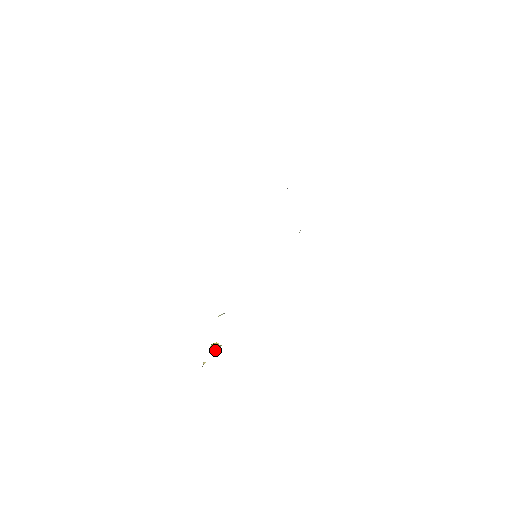
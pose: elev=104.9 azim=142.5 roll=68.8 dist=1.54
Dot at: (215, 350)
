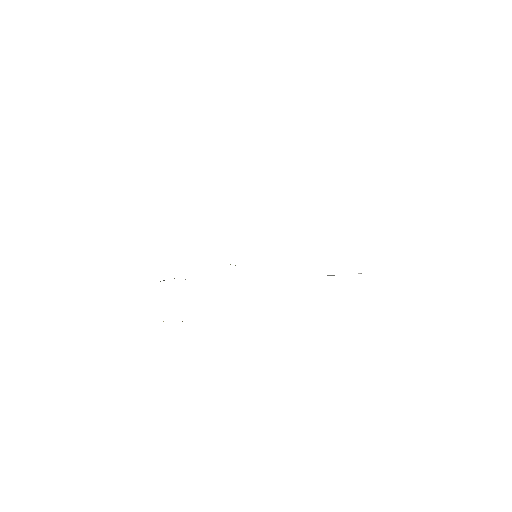
Dot at: occluded
